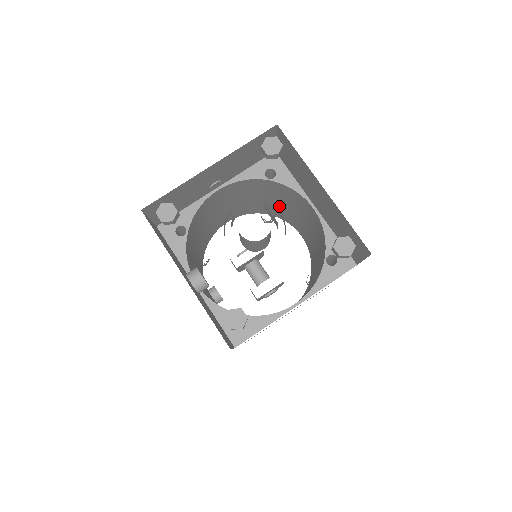
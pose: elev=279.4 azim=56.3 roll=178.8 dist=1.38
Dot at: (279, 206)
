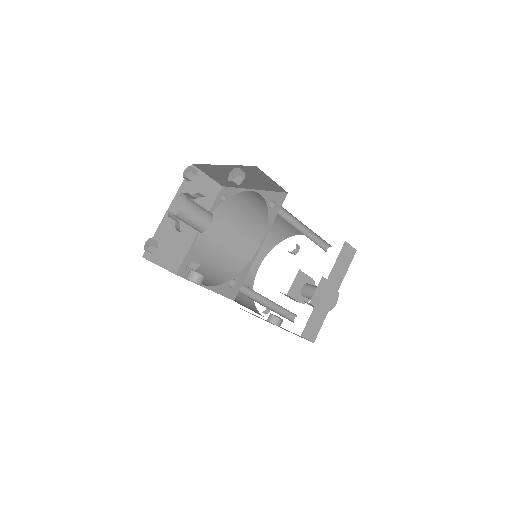
Dot at: (267, 223)
